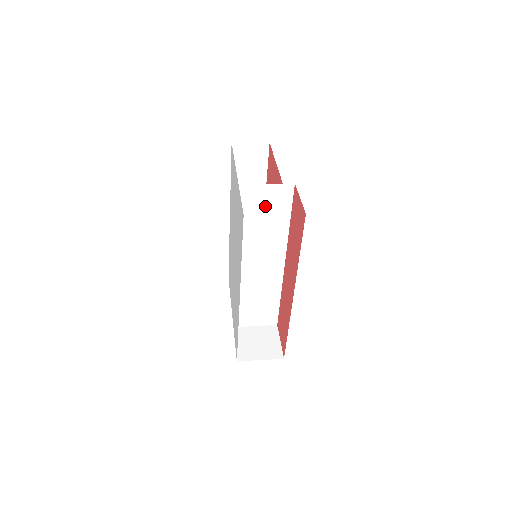
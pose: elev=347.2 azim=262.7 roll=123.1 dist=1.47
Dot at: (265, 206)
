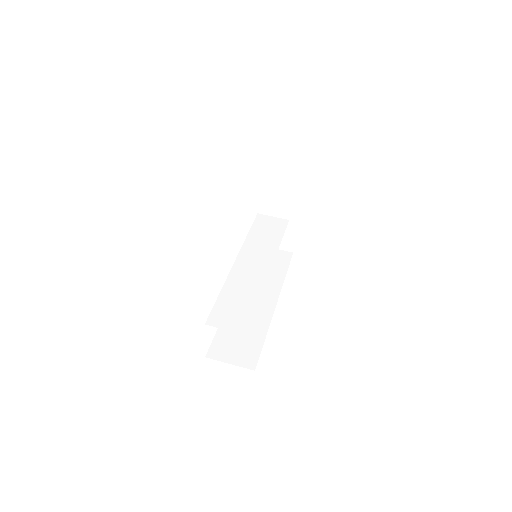
Dot at: (239, 313)
